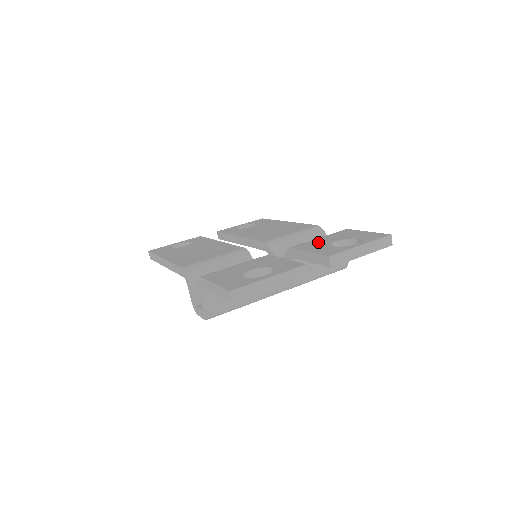
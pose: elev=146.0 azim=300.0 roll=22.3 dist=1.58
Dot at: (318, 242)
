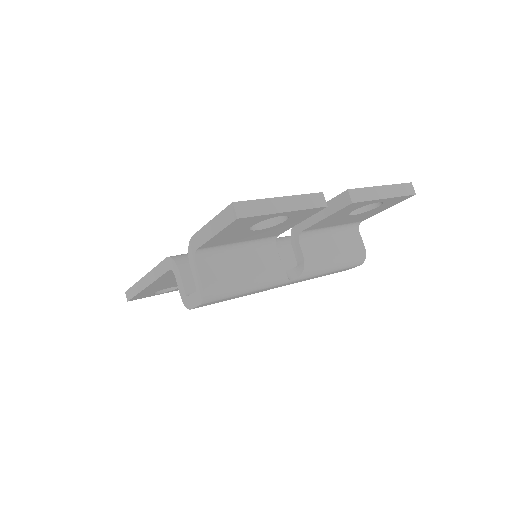
Dot at: occluded
